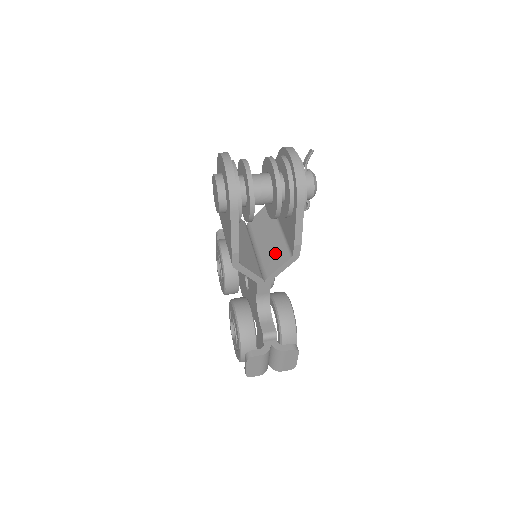
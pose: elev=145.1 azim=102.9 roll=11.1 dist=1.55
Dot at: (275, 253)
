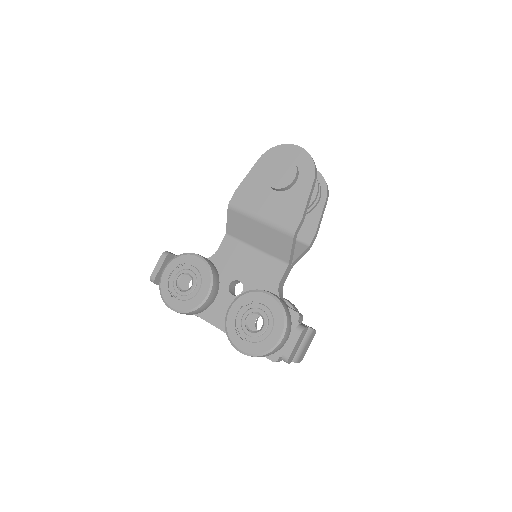
Dot at: occluded
